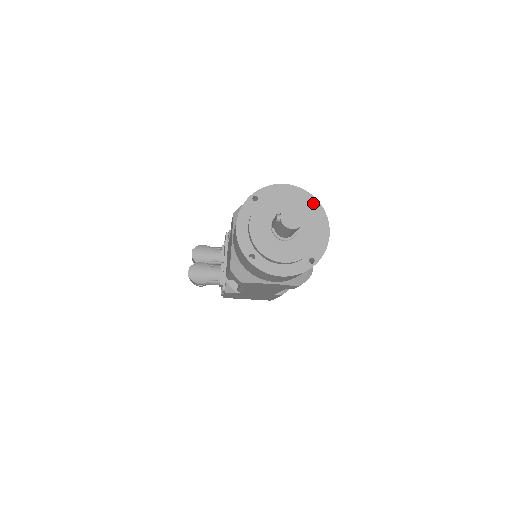
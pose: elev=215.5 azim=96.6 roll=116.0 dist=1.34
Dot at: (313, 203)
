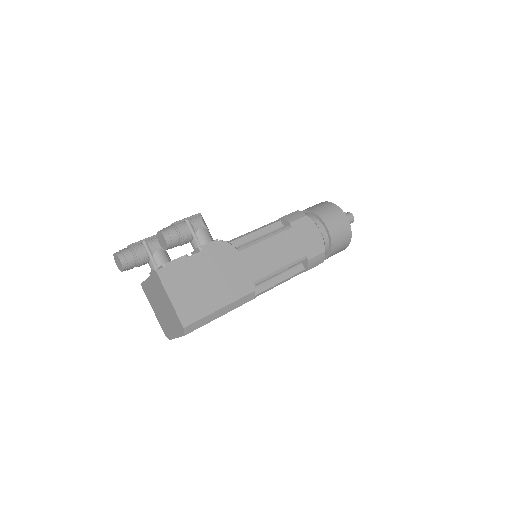
Dot at: occluded
